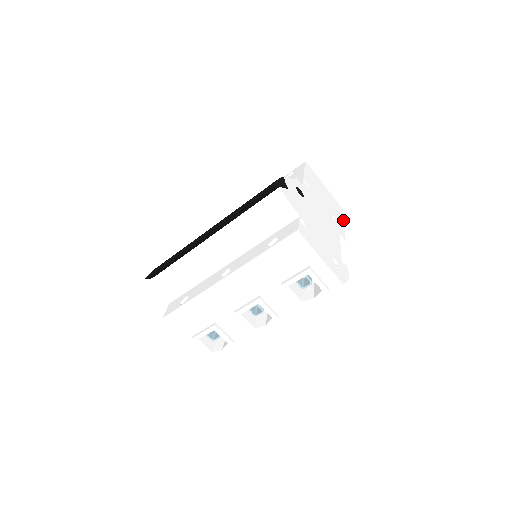
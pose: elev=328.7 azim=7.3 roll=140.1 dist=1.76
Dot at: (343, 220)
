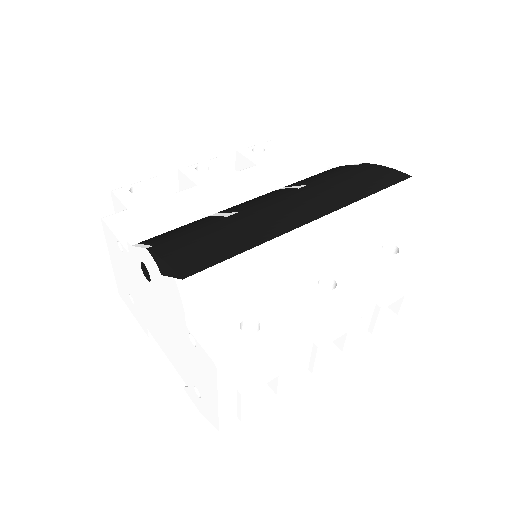
Dot at: occluded
